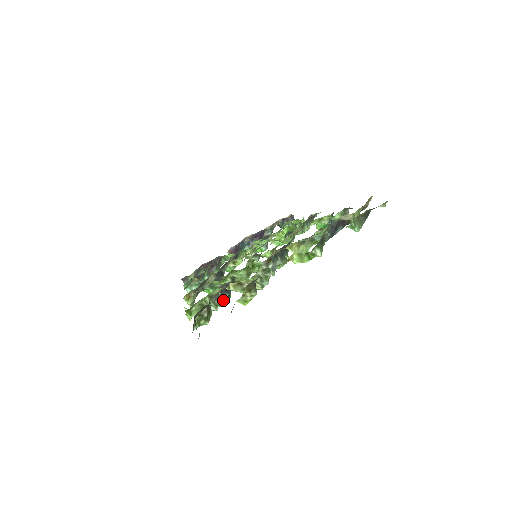
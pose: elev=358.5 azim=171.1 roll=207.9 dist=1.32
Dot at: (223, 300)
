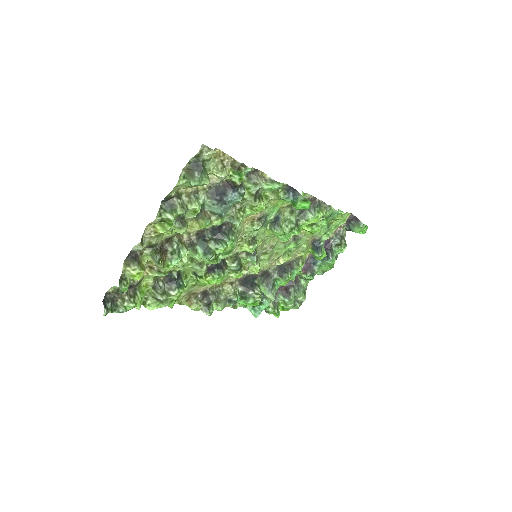
Dot at: (171, 290)
